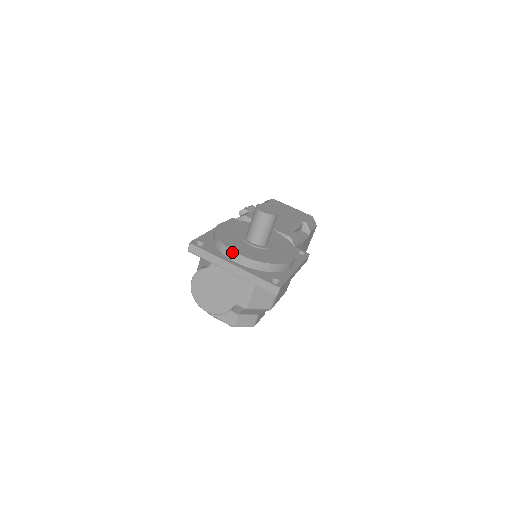
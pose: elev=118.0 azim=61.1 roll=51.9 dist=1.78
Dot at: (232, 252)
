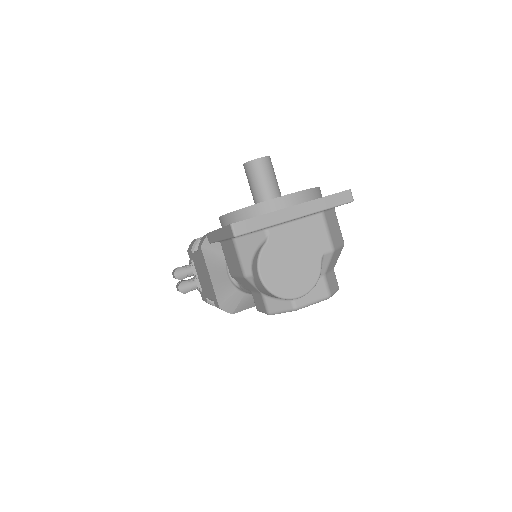
Dot at: (279, 199)
